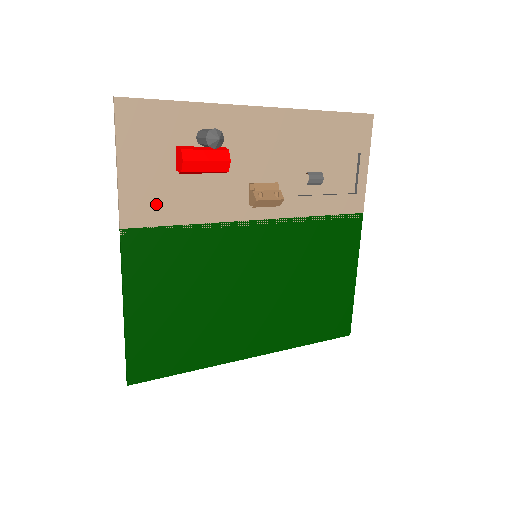
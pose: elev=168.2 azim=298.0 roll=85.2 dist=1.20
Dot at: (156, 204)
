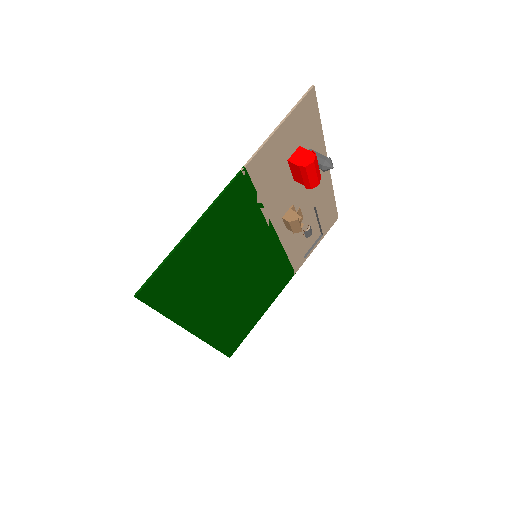
Dot at: (266, 170)
